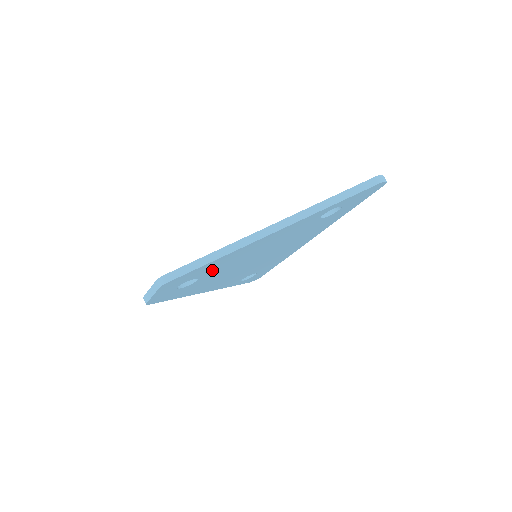
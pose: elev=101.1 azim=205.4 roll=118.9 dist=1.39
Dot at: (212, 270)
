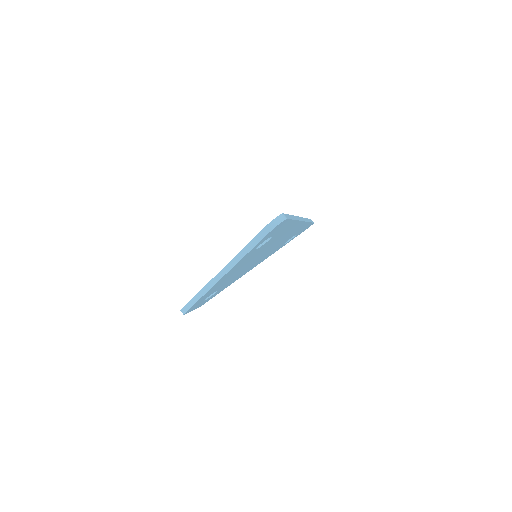
Dot at: (216, 289)
